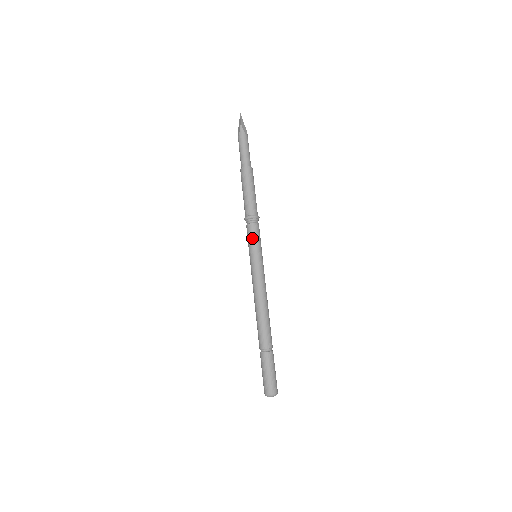
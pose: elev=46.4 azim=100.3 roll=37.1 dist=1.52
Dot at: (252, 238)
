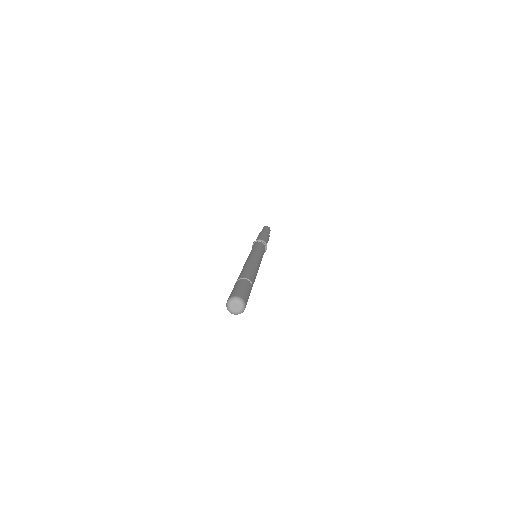
Dot at: occluded
